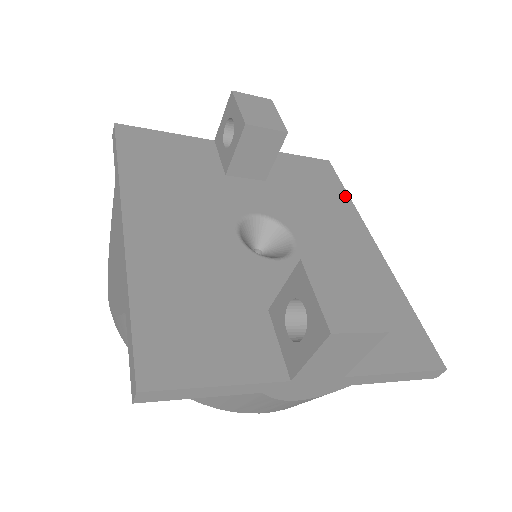
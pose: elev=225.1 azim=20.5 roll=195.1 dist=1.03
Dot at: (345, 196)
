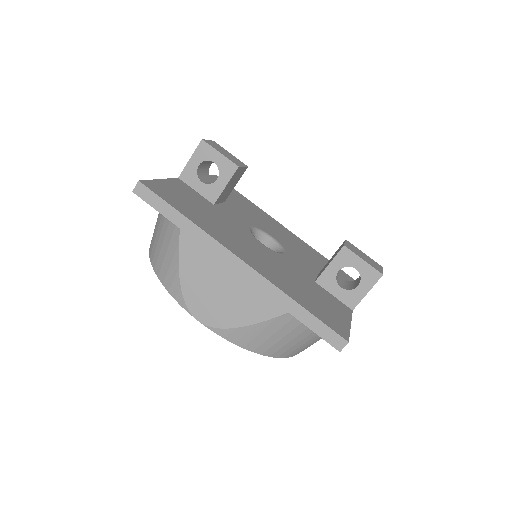
Dot at: (247, 200)
